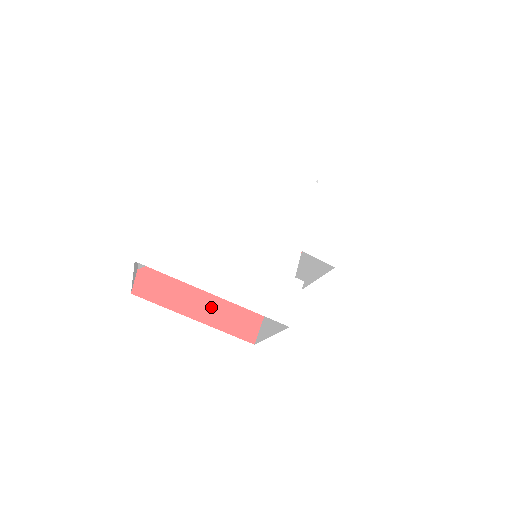
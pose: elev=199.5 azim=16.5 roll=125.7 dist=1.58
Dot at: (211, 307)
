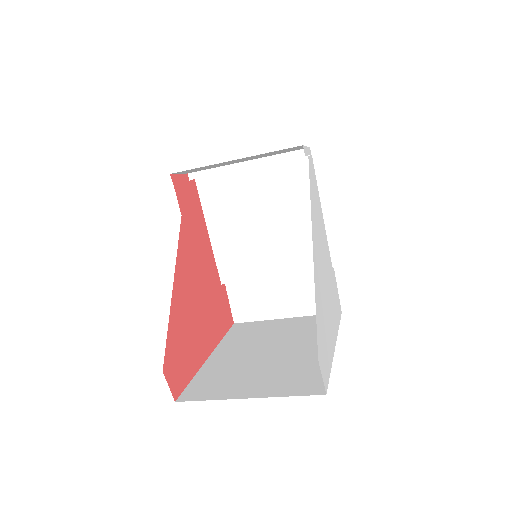
Dot at: (209, 329)
